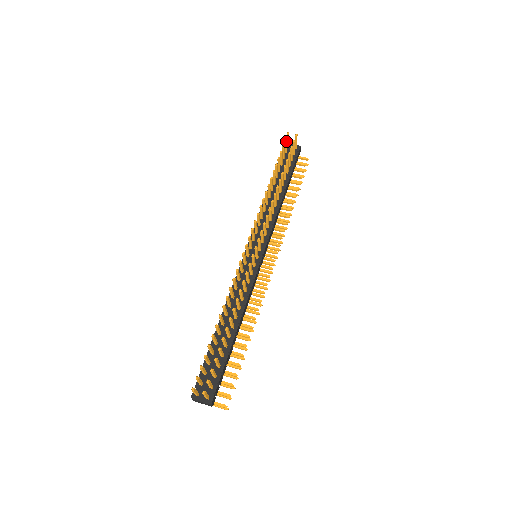
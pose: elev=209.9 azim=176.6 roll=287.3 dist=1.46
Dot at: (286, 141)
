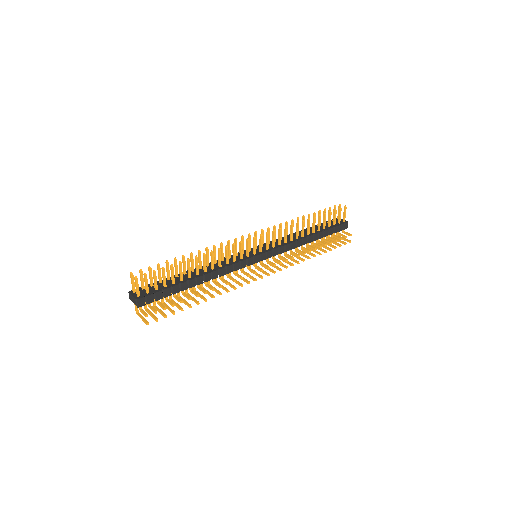
Dot at: (335, 208)
